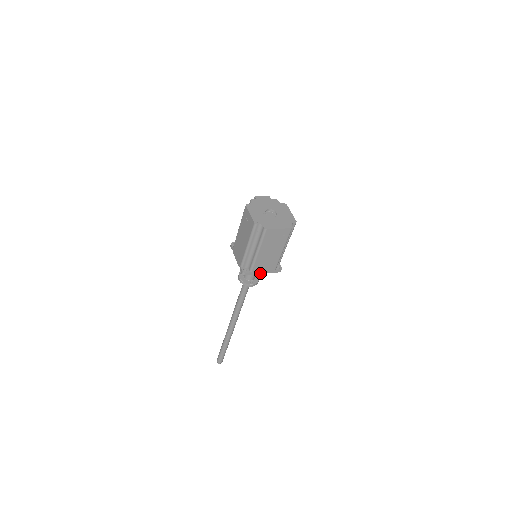
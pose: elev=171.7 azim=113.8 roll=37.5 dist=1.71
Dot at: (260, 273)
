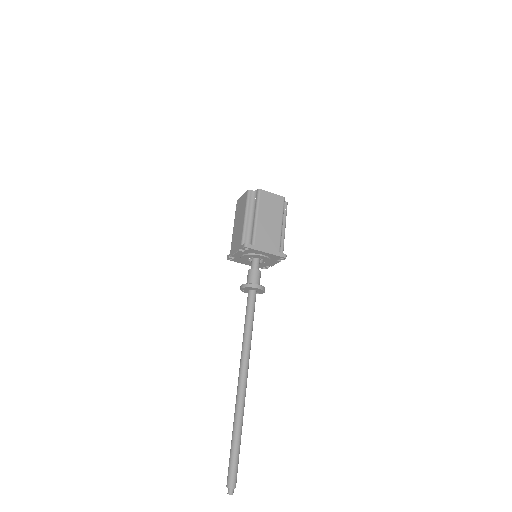
Dot at: (264, 251)
